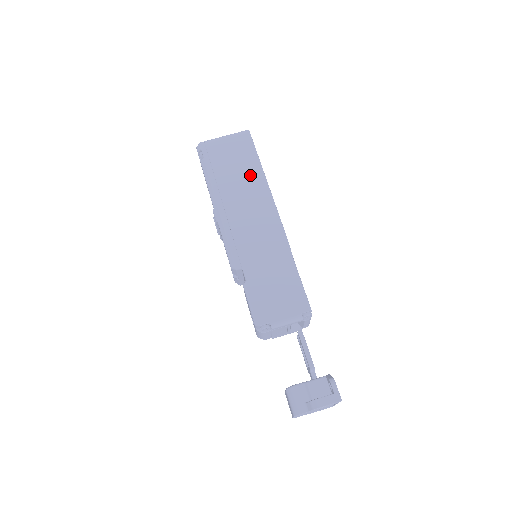
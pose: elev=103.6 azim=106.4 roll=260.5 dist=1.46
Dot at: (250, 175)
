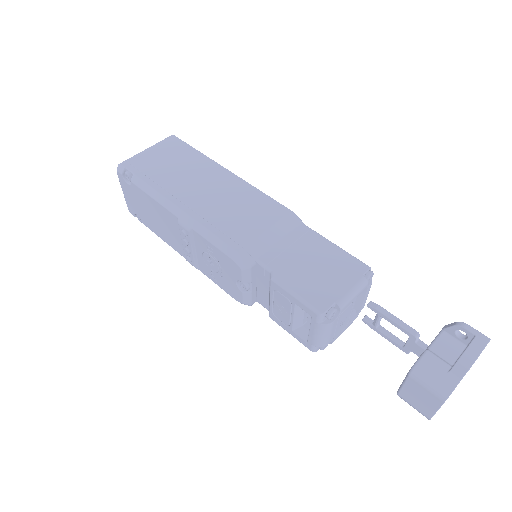
Dot at: (202, 170)
